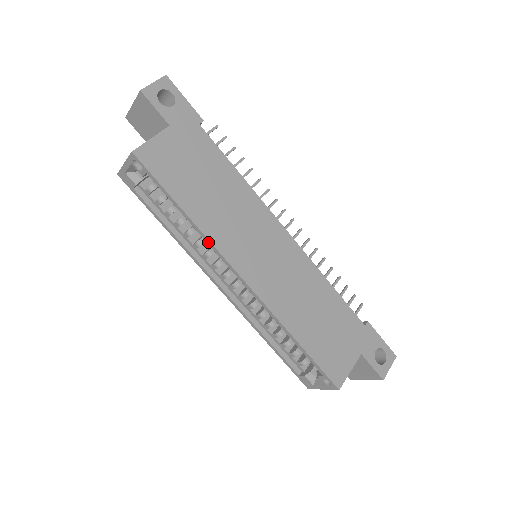
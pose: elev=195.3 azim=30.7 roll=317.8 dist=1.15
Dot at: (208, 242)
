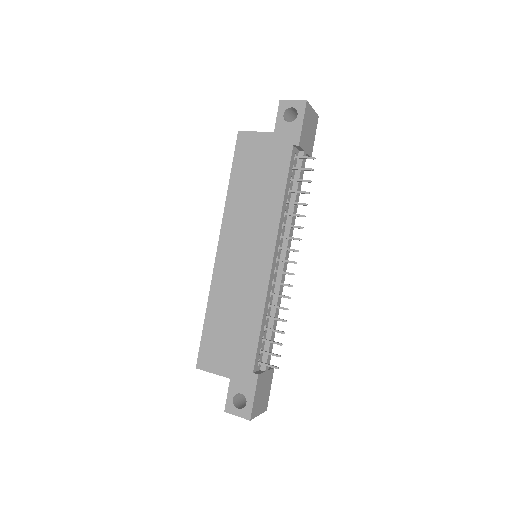
Dot at: (225, 212)
